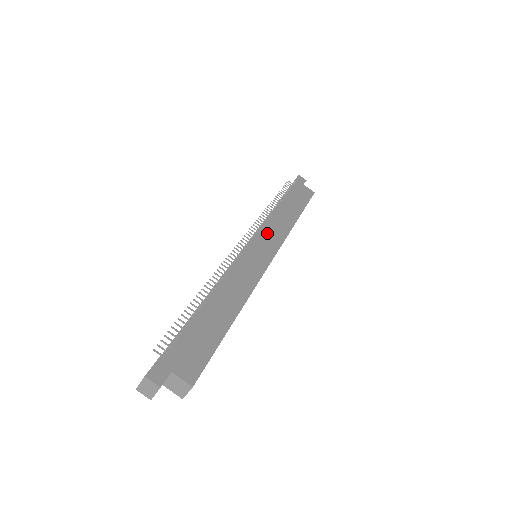
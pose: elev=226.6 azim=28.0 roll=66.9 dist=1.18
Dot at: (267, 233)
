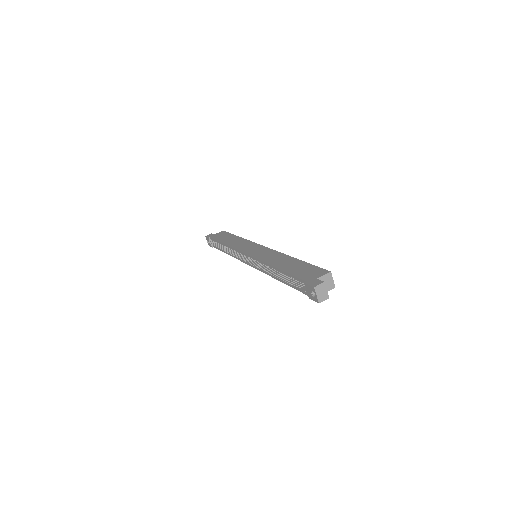
Dot at: (243, 248)
